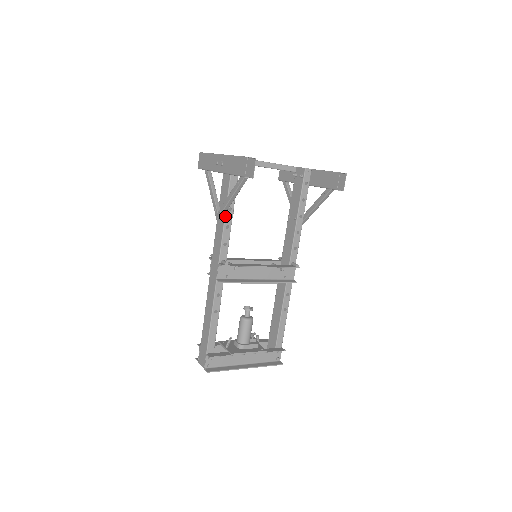
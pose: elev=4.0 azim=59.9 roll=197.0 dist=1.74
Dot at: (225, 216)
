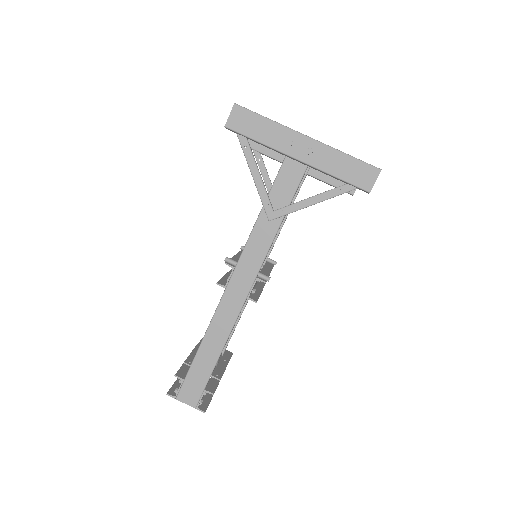
Dot at: (283, 218)
